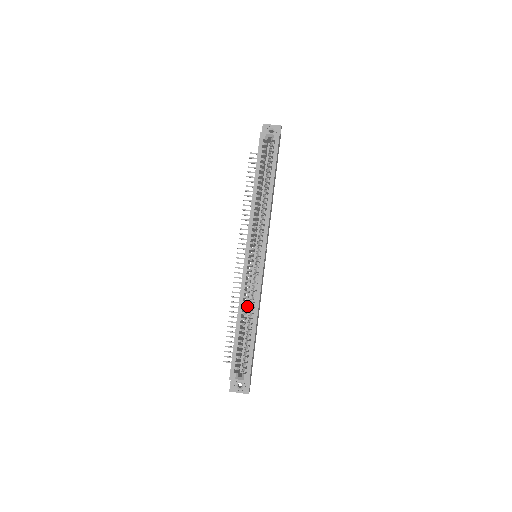
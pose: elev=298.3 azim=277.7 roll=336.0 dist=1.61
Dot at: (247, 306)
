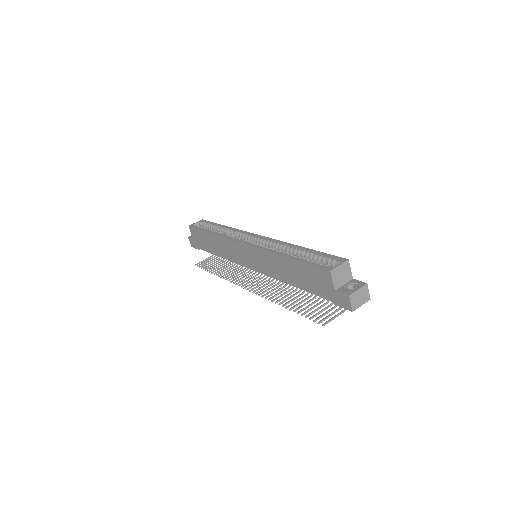
Dot at: occluded
